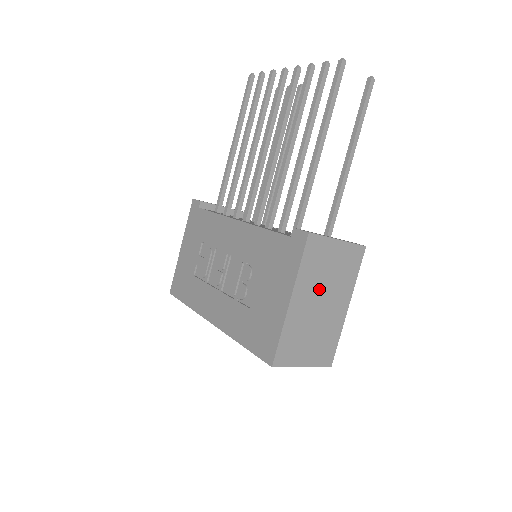
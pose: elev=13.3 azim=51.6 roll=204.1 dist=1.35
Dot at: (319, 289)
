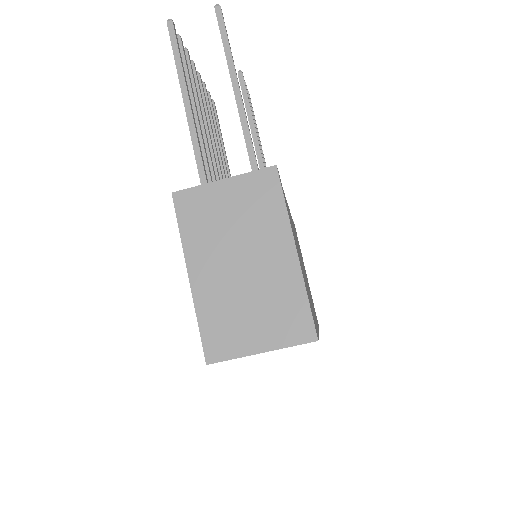
Dot at: (227, 247)
